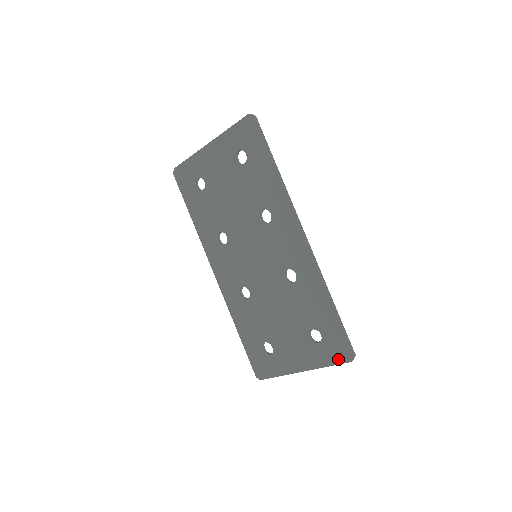
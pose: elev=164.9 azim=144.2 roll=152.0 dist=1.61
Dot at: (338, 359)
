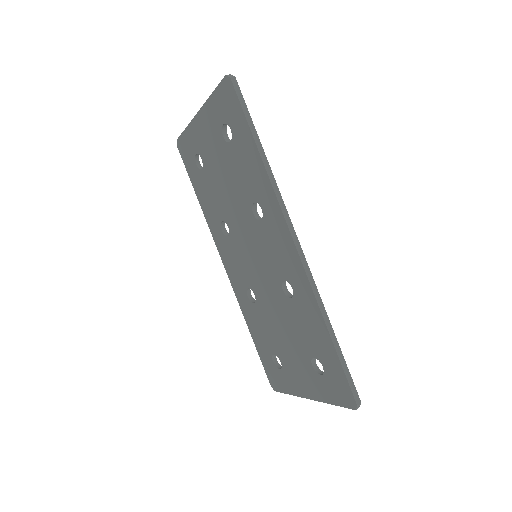
Dot at: (341, 401)
